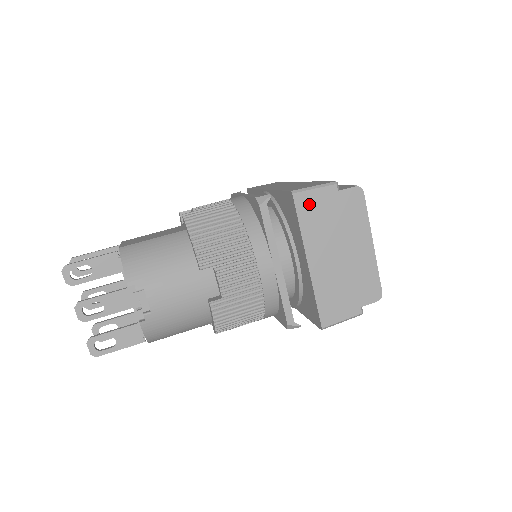
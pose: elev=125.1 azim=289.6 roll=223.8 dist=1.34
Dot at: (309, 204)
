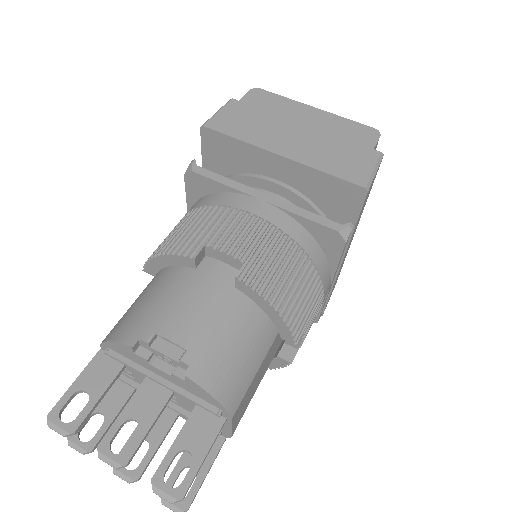
Dot at: (226, 122)
